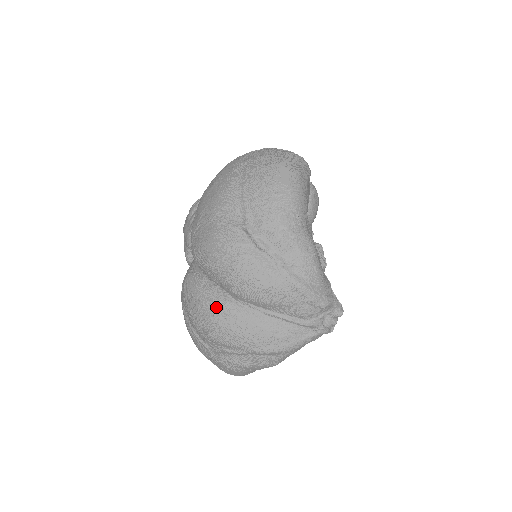
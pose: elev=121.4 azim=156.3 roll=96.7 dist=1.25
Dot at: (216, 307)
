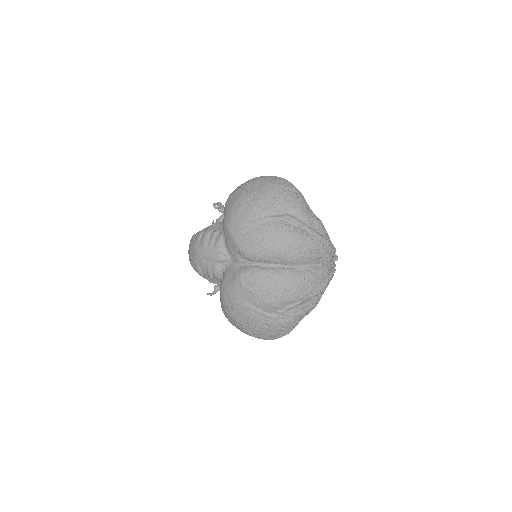
Dot at: (281, 276)
